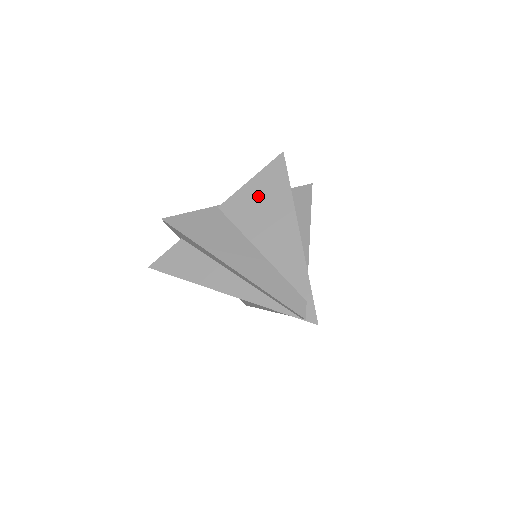
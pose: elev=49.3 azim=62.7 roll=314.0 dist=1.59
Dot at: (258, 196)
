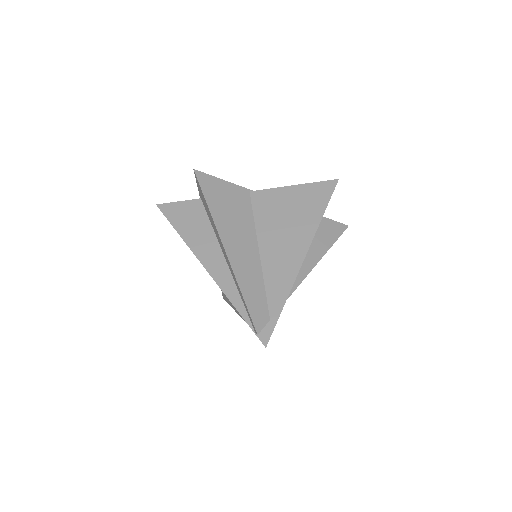
Dot at: (291, 203)
